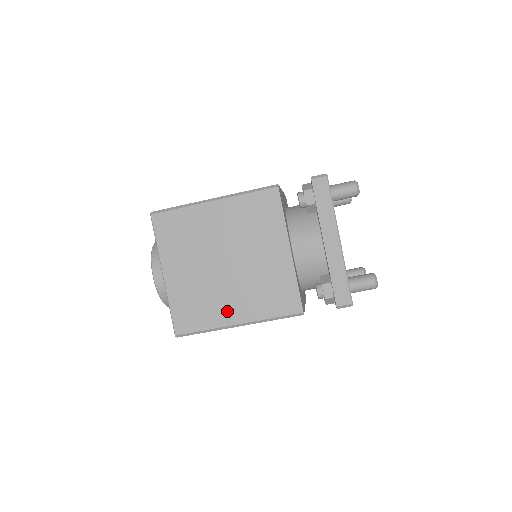
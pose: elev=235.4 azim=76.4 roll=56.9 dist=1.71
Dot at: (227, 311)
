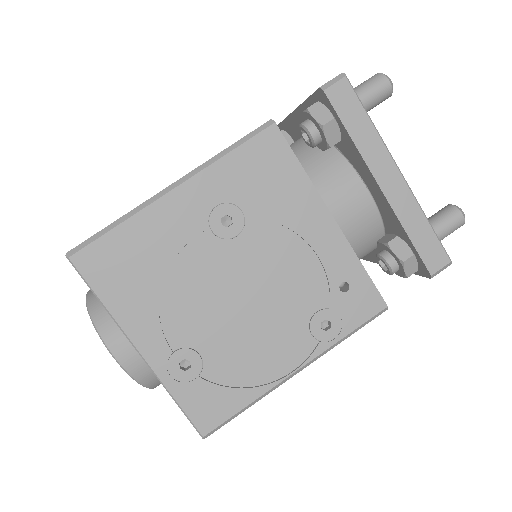
Dot at: occluded
